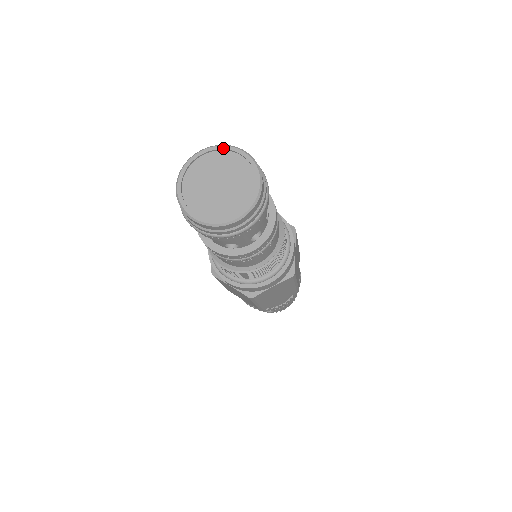
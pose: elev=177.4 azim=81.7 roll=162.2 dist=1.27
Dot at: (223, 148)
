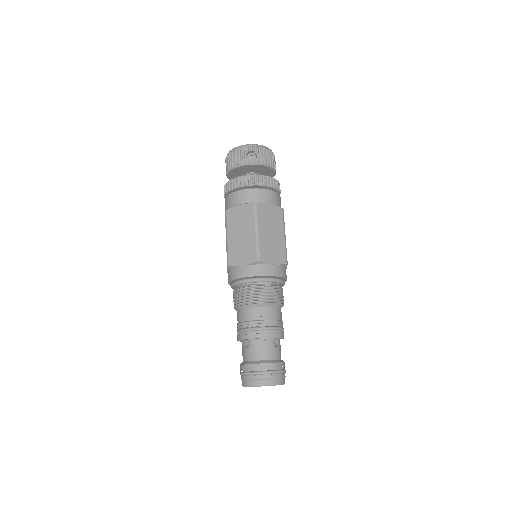
Dot at: occluded
